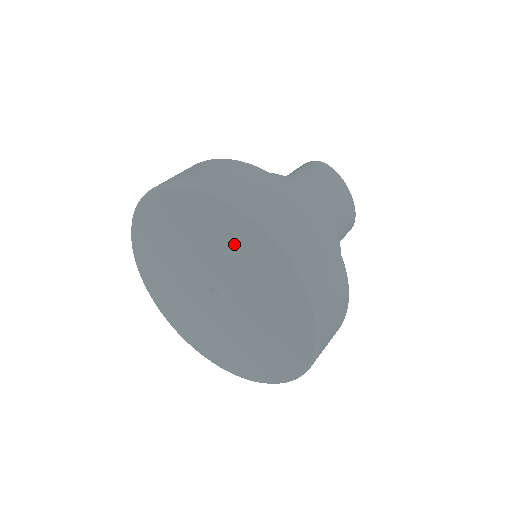
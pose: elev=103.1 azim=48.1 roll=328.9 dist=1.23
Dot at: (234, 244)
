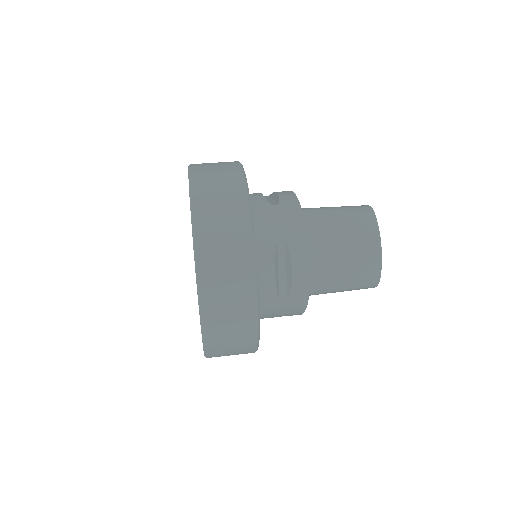
Dot at: occluded
